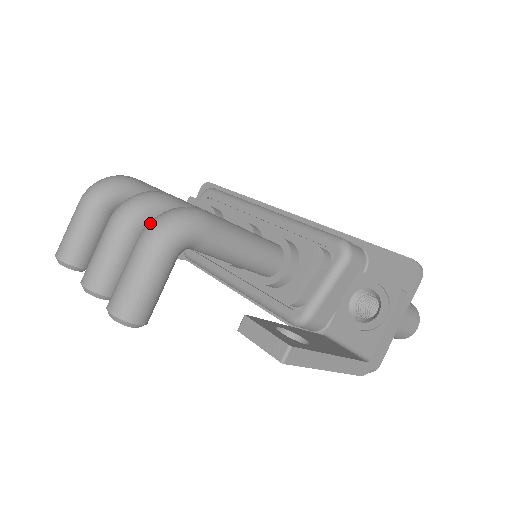
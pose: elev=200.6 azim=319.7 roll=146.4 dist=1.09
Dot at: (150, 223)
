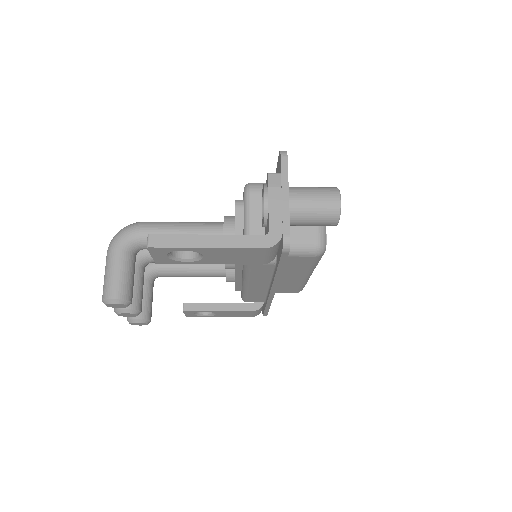
Dot at: occluded
